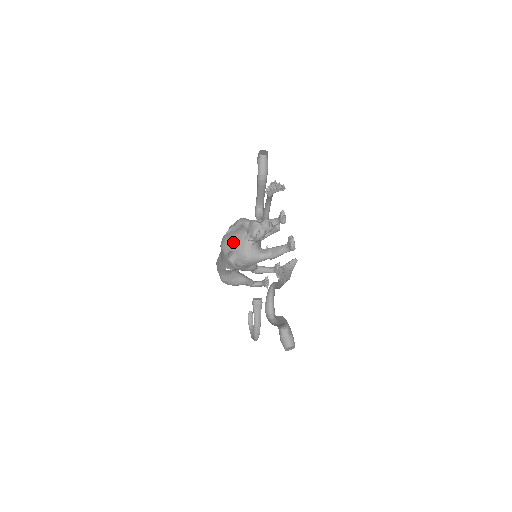
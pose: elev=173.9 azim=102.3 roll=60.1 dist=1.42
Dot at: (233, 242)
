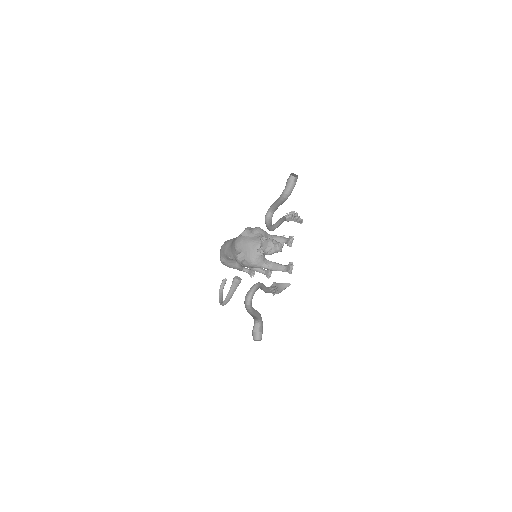
Dot at: (247, 246)
